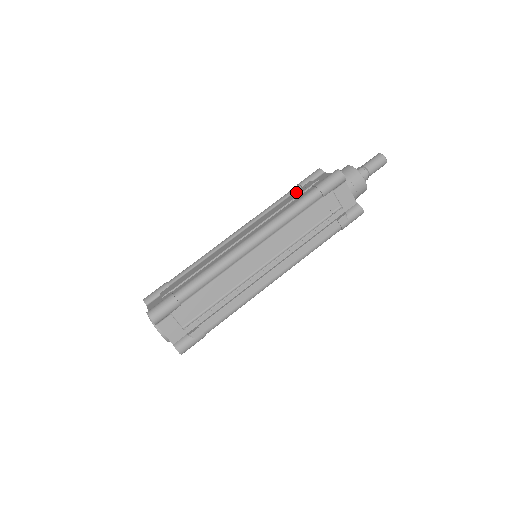
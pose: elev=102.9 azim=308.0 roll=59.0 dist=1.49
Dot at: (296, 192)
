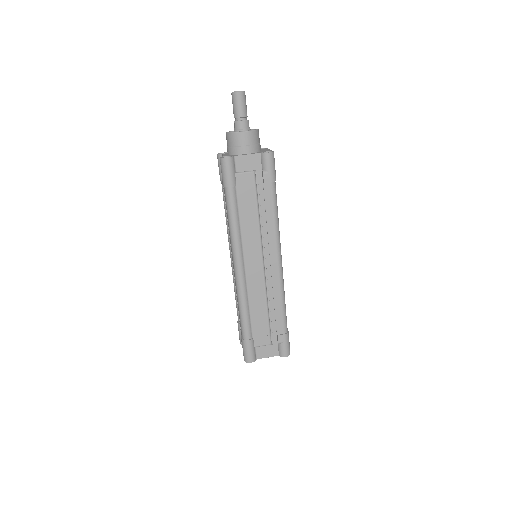
Dot at: occluded
